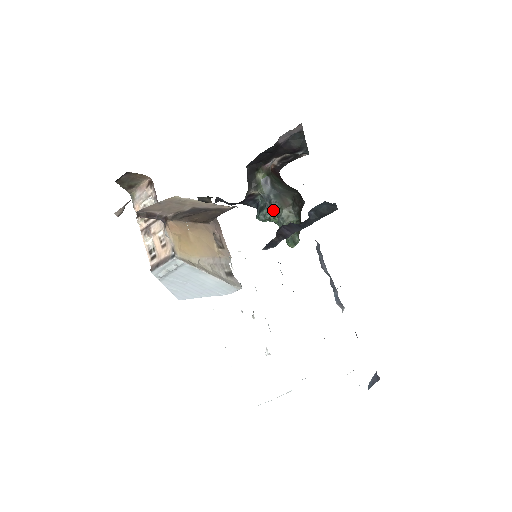
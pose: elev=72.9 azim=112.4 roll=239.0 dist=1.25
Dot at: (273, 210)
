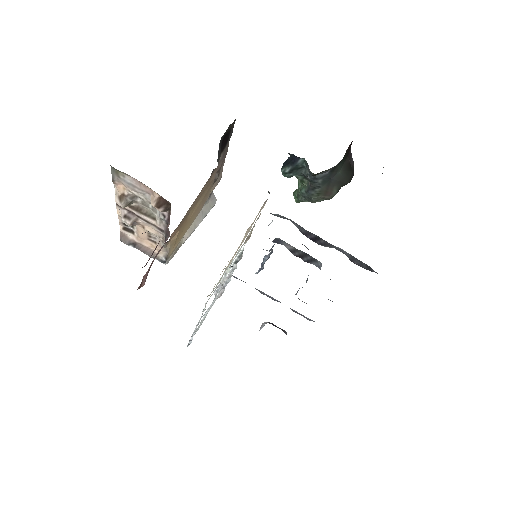
Dot at: (308, 180)
